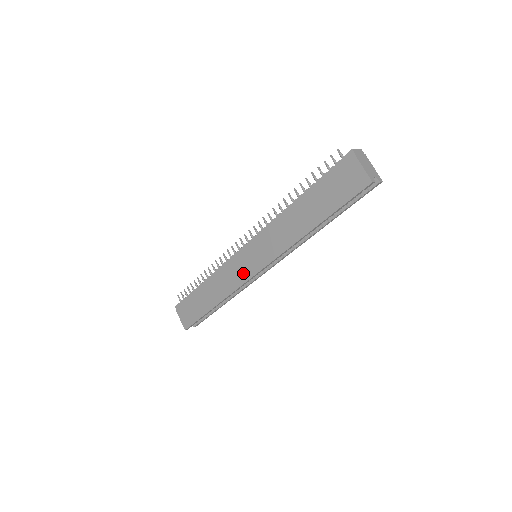
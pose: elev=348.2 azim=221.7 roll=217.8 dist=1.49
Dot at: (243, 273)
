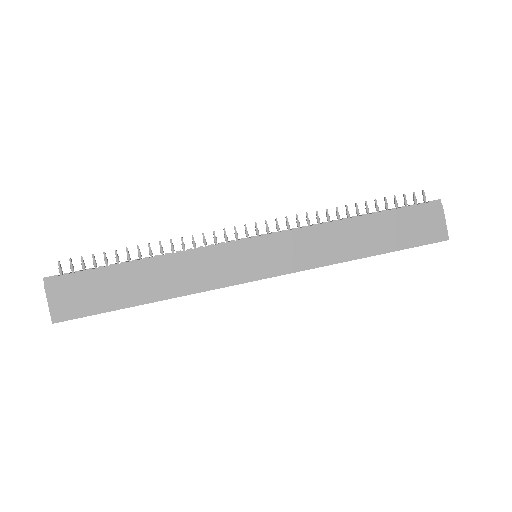
Dot at: (234, 272)
